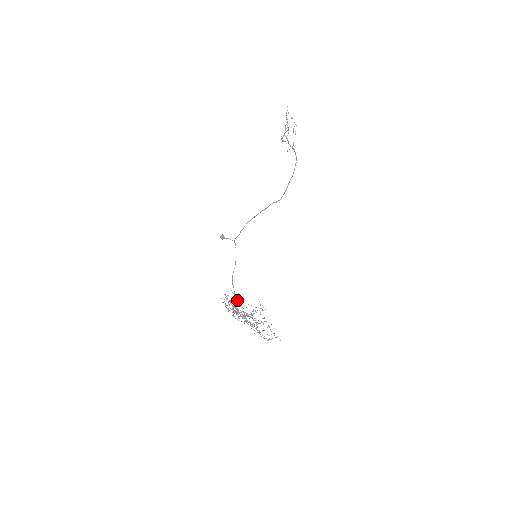
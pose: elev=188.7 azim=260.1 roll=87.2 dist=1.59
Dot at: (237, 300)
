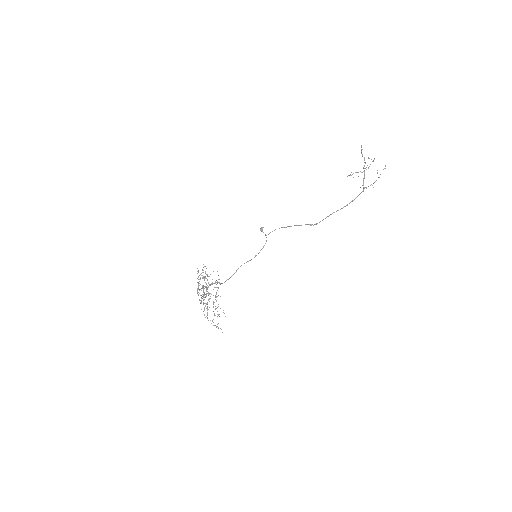
Dot at: (200, 274)
